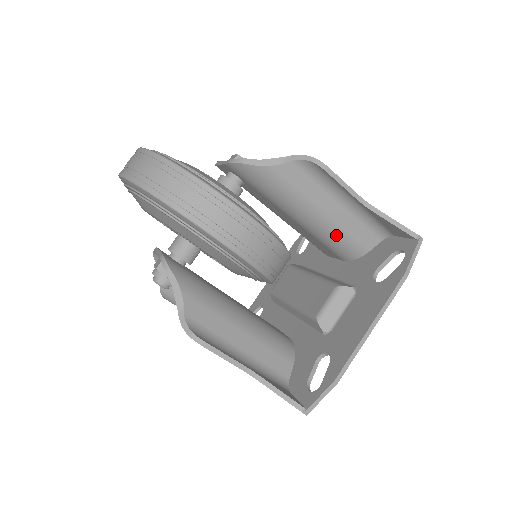
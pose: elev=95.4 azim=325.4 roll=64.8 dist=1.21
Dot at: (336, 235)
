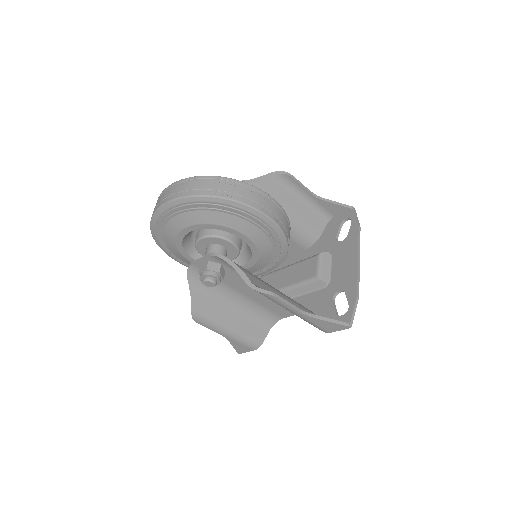
Dot at: (301, 226)
